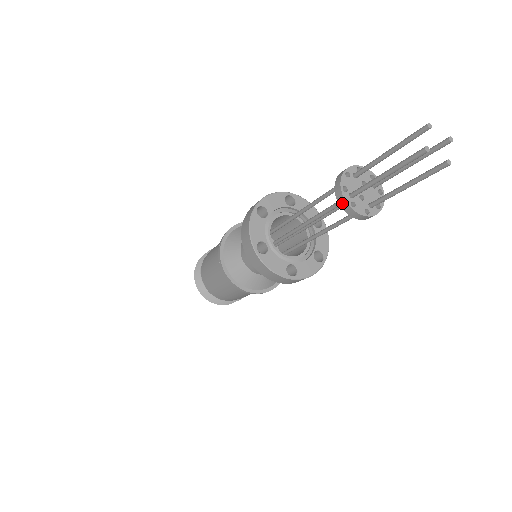
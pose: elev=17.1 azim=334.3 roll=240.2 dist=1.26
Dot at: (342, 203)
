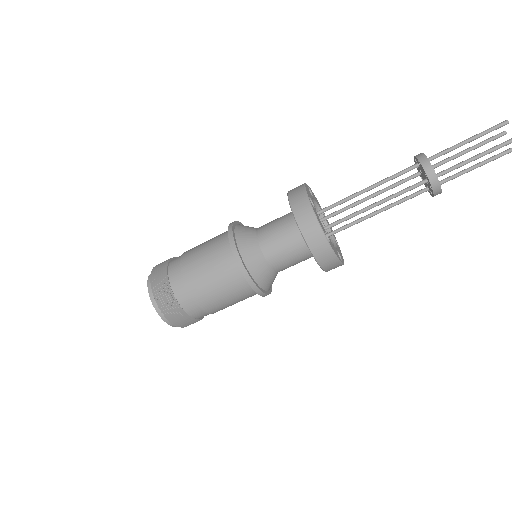
Dot at: (434, 183)
